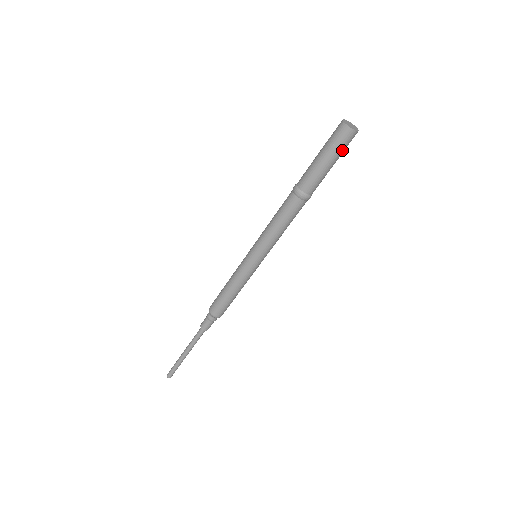
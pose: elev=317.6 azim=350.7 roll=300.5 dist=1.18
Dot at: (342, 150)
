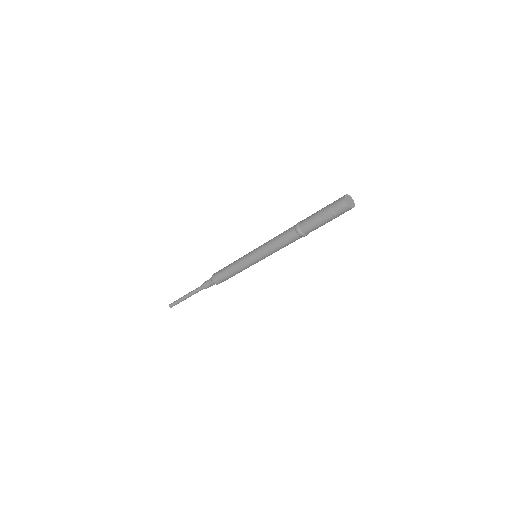
Dot at: (332, 210)
